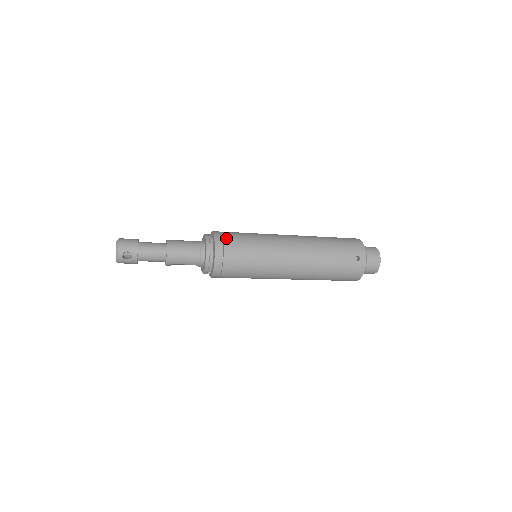
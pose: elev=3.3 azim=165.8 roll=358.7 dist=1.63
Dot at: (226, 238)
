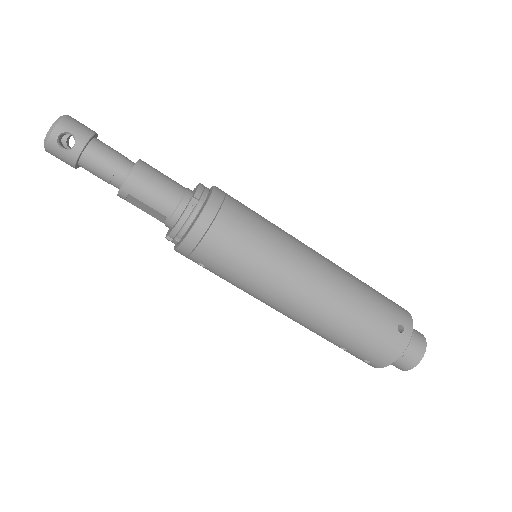
Dot at: (230, 198)
